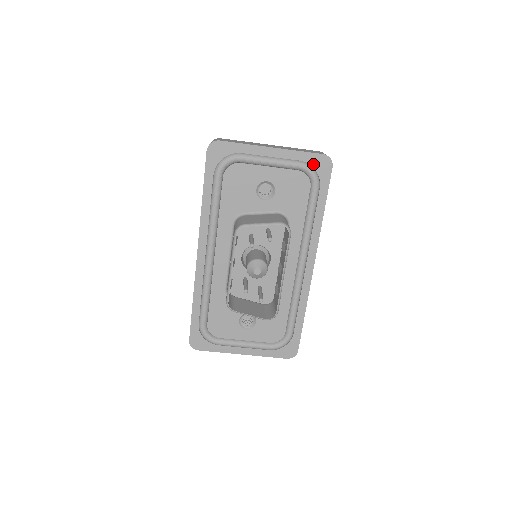
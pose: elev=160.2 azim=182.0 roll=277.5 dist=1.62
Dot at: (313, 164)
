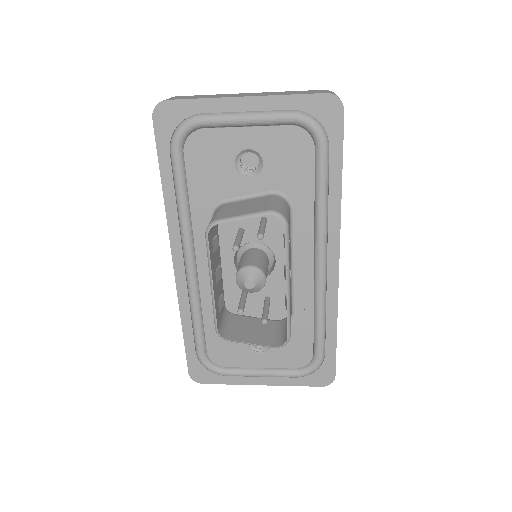
Dot at: (313, 111)
